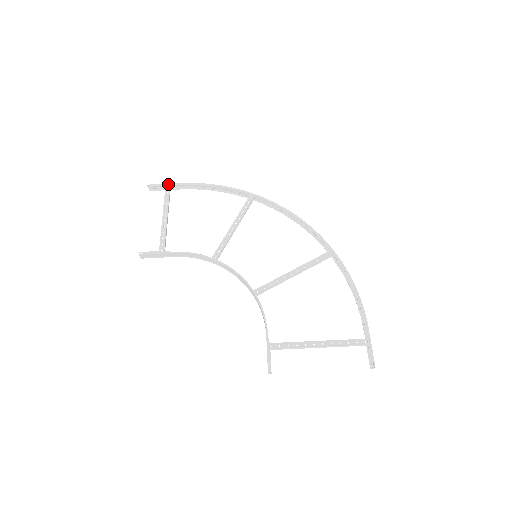
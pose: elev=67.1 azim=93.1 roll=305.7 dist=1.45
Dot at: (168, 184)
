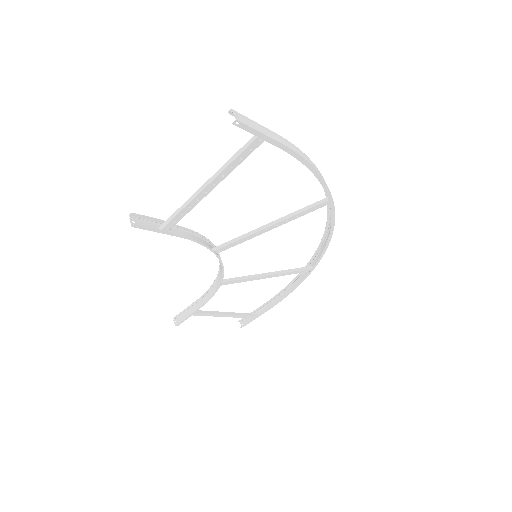
Dot at: (266, 138)
